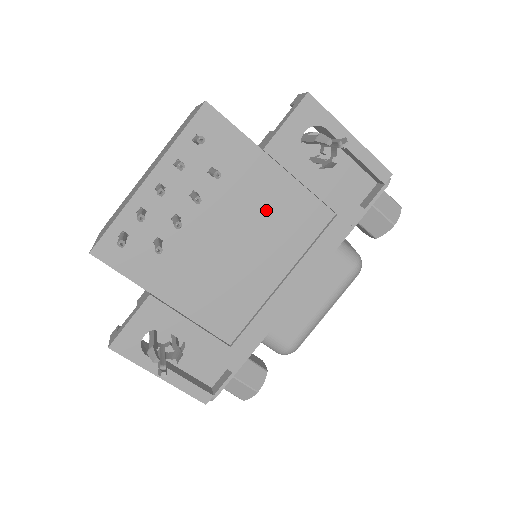
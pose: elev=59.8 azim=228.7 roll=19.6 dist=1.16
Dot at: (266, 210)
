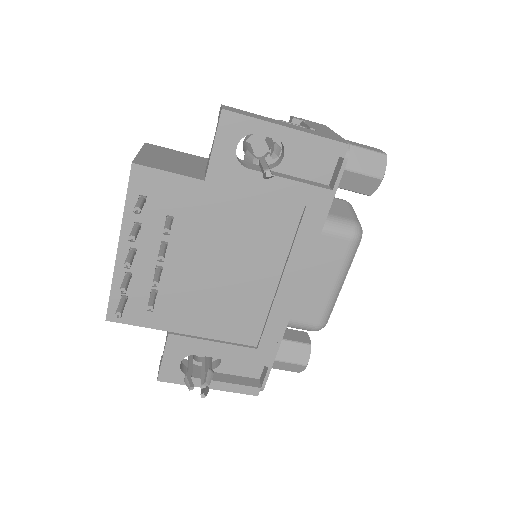
Dot at: (235, 230)
